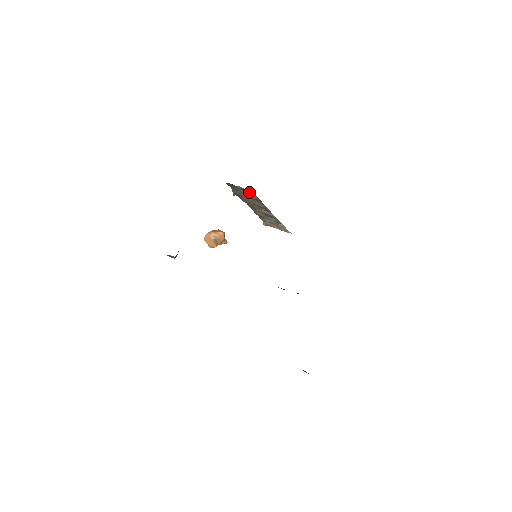
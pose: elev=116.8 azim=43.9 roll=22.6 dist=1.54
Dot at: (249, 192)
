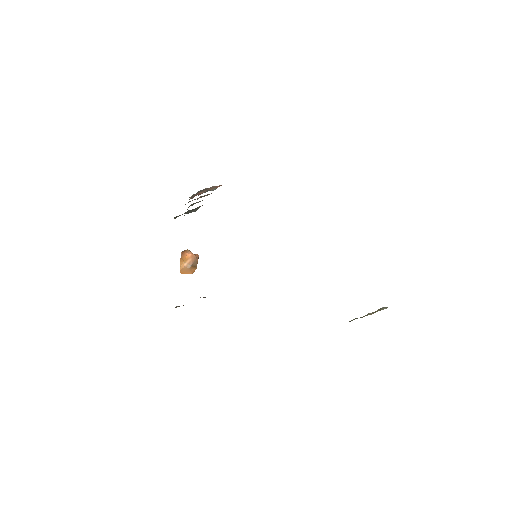
Dot at: (195, 208)
